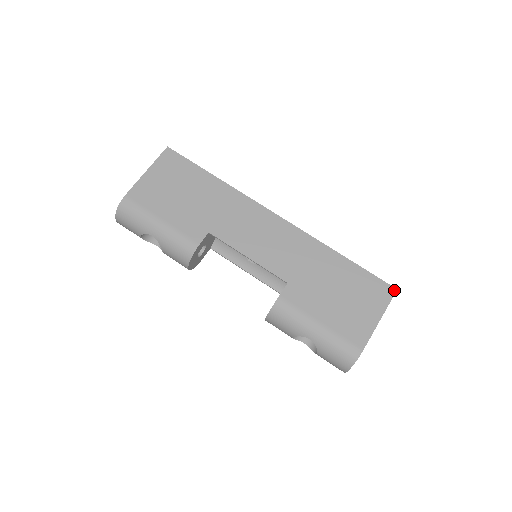
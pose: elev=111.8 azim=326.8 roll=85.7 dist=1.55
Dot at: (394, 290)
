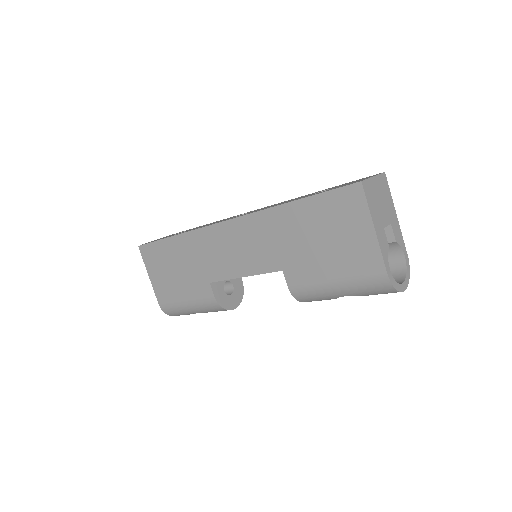
Dot at: (359, 186)
